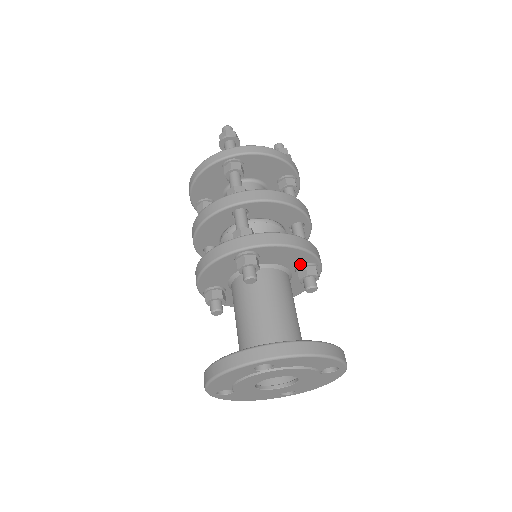
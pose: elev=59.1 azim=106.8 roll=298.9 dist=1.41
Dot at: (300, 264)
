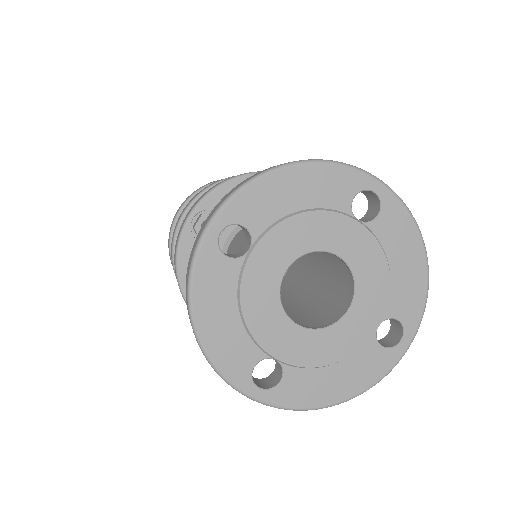
Dot at: occluded
